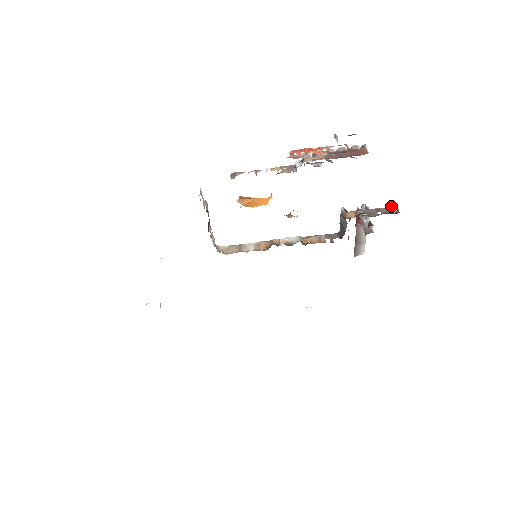
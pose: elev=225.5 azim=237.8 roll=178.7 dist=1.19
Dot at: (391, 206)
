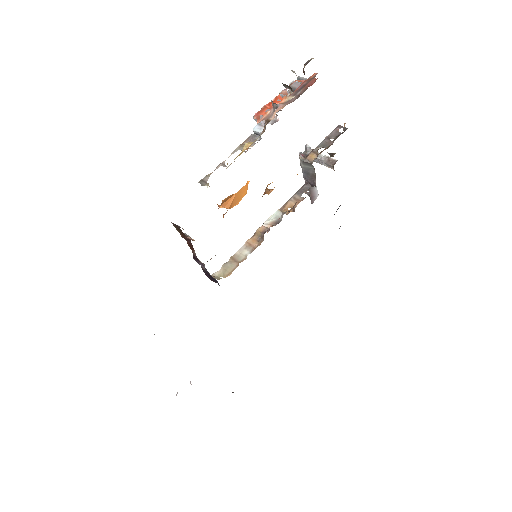
Dot at: occluded
